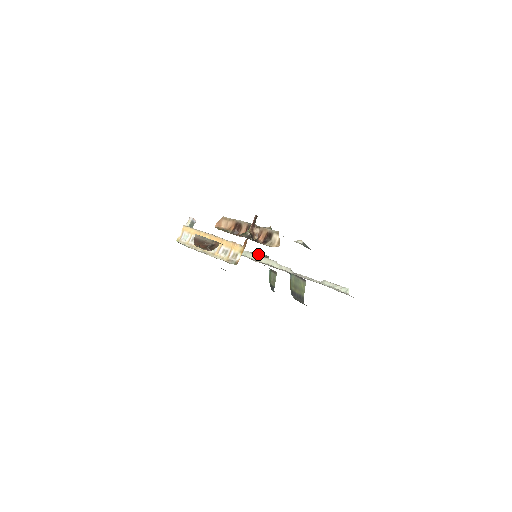
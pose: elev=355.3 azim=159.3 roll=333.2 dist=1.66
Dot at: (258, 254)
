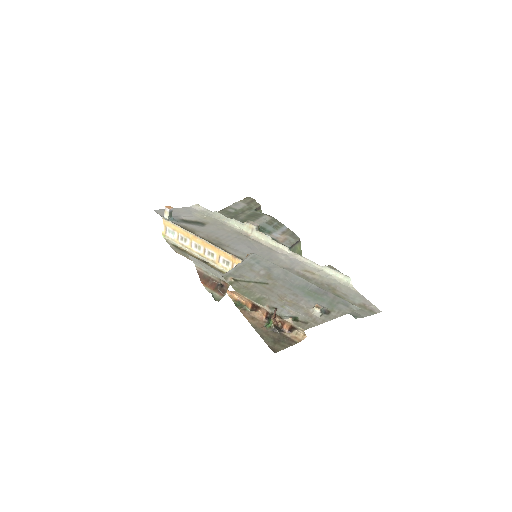
Dot at: (248, 225)
